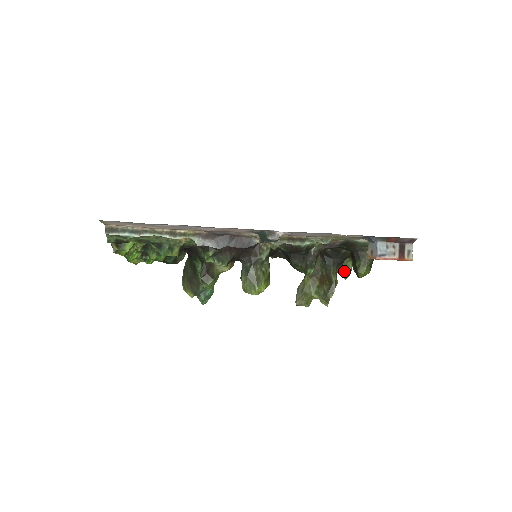
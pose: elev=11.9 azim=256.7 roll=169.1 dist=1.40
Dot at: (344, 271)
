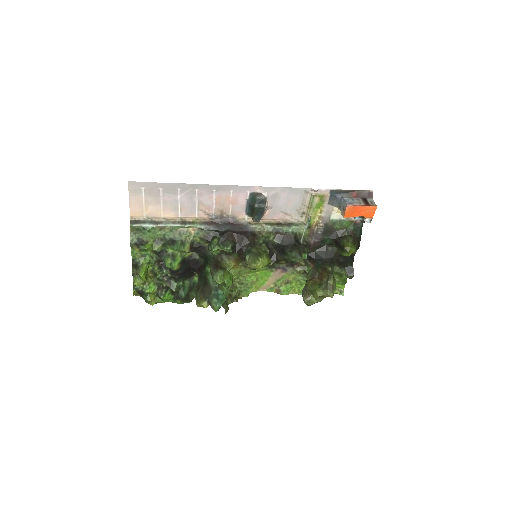
Dot at: (340, 278)
